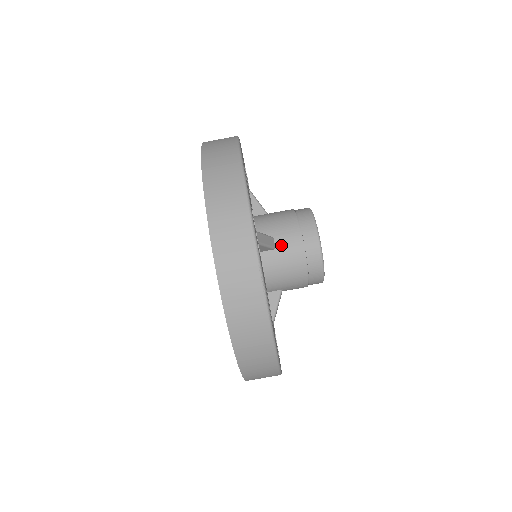
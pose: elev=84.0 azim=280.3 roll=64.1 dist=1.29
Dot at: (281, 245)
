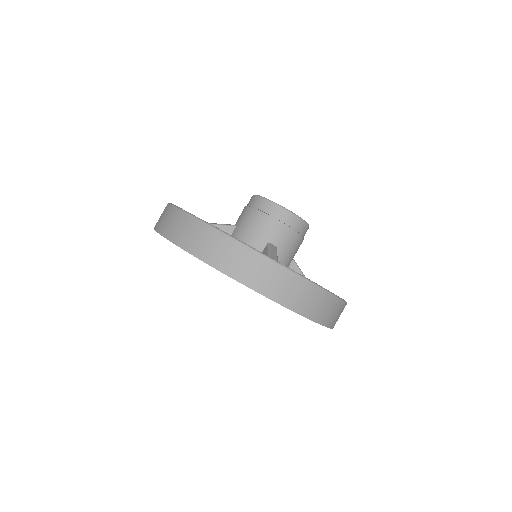
Dot at: (238, 221)
